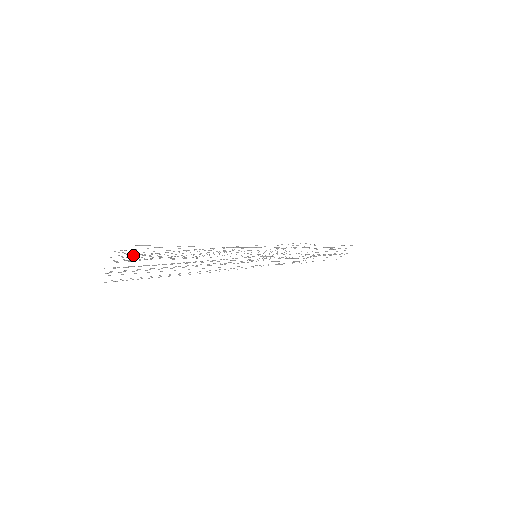
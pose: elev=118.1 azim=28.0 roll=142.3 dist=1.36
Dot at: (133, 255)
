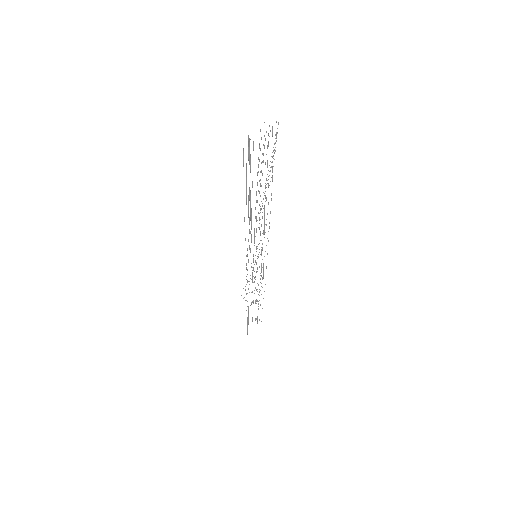
Dot at: occluded
